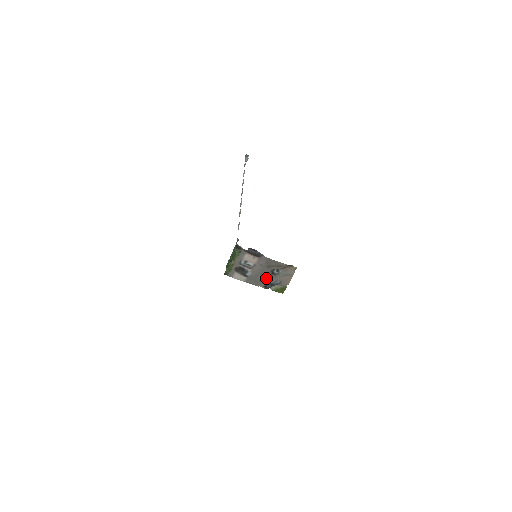
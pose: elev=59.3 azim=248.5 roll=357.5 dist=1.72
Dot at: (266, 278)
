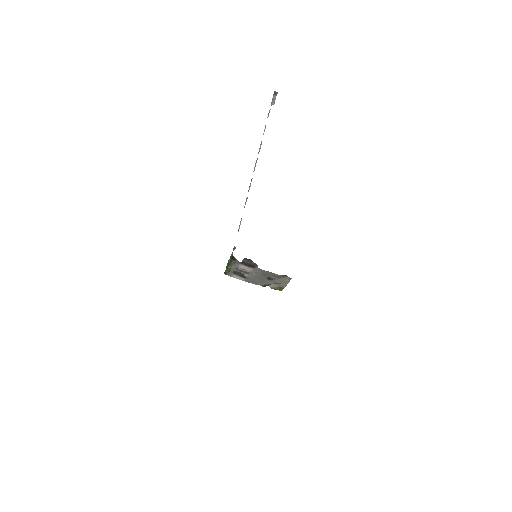
Dot at: (263, 281)
